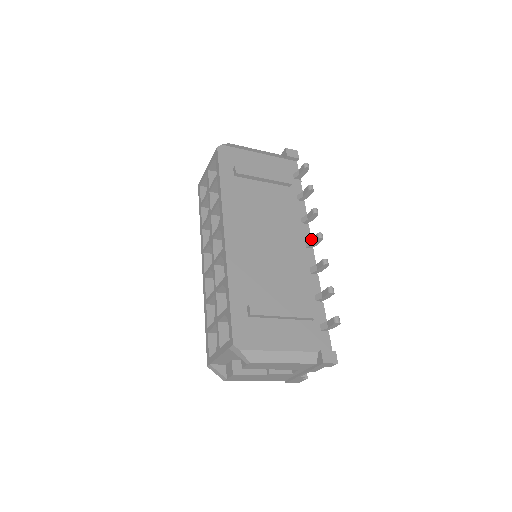
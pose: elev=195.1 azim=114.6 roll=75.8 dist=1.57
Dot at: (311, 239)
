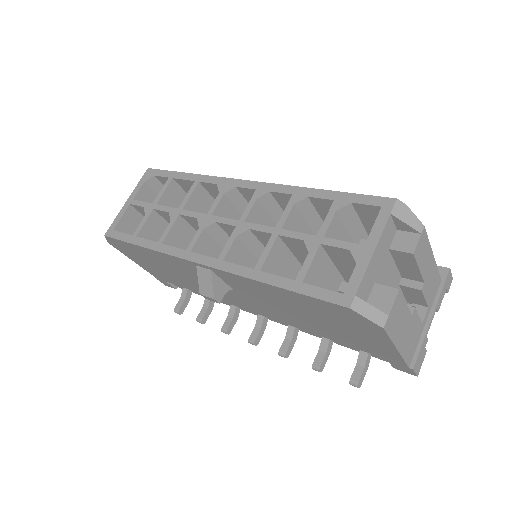
Dot at: occluded
